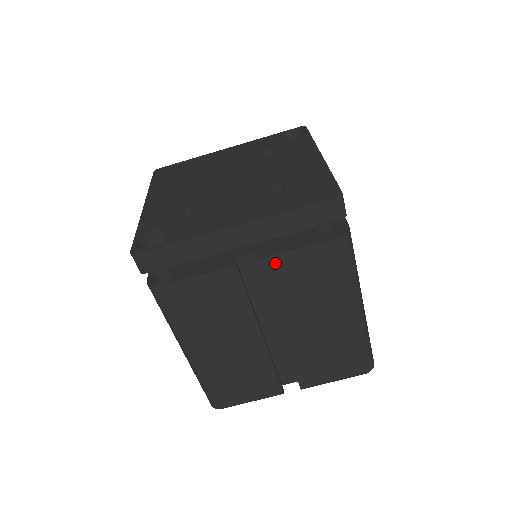
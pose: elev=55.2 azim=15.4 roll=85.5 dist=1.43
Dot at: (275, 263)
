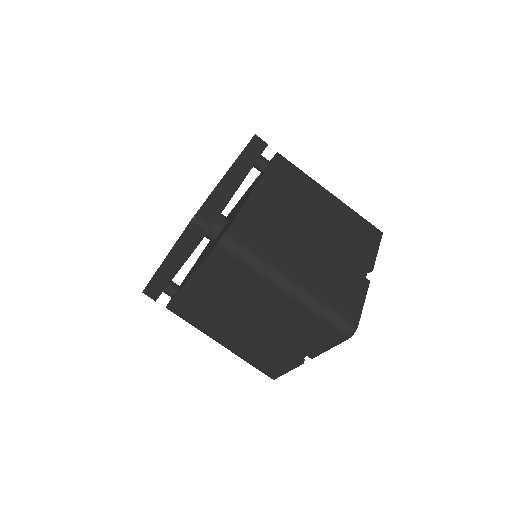
Dot at: (267, 182)
